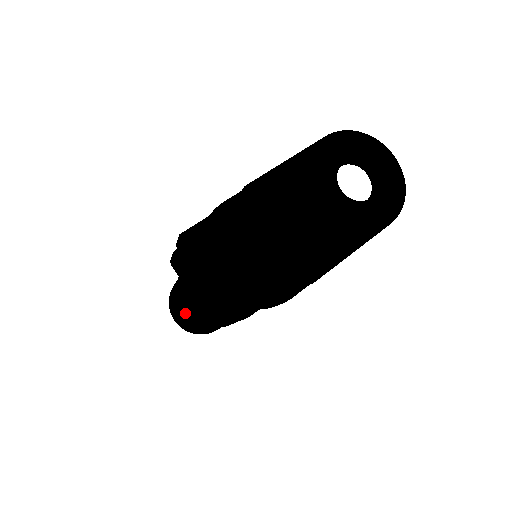
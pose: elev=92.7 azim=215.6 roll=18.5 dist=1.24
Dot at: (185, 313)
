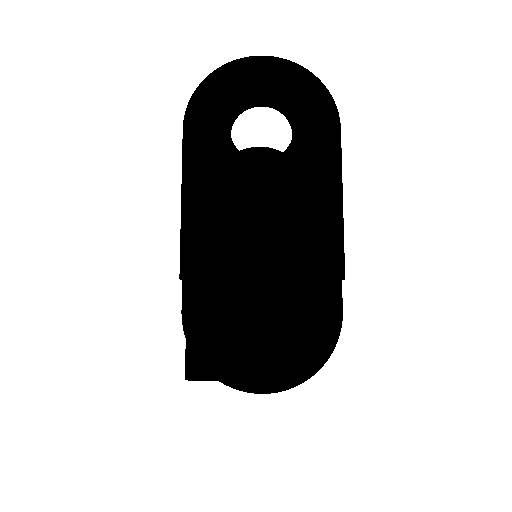
Dot at: occluded
